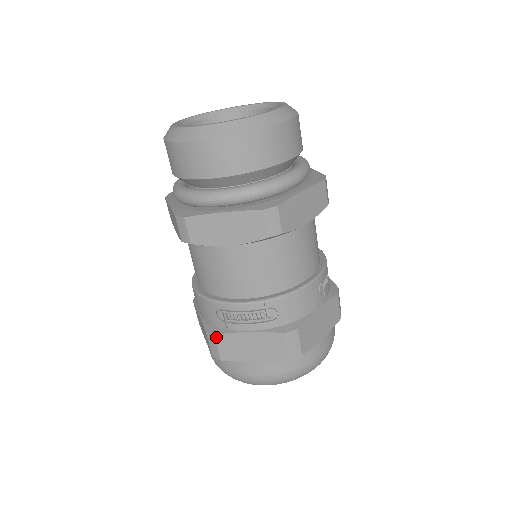
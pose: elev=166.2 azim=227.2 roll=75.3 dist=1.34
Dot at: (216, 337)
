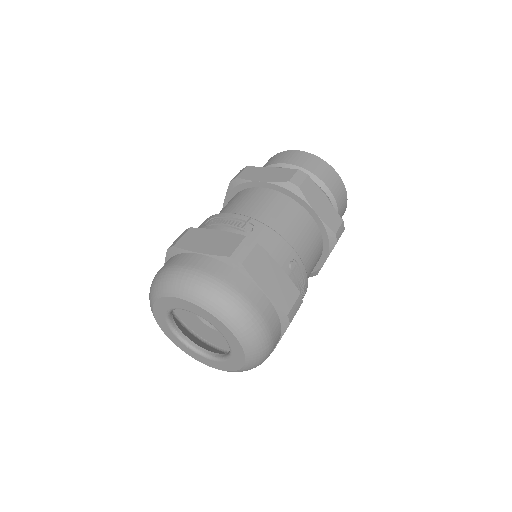
Dot at: (190, 229)
